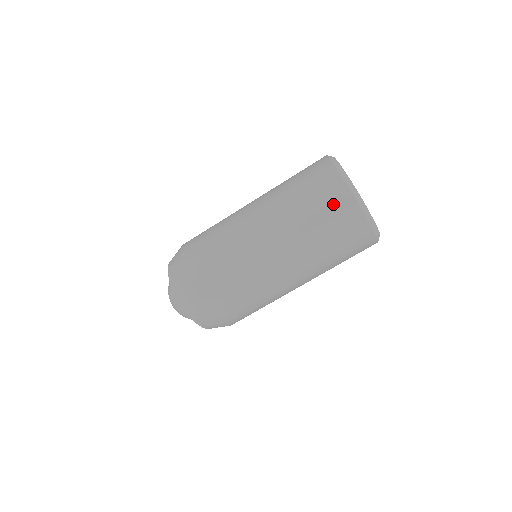
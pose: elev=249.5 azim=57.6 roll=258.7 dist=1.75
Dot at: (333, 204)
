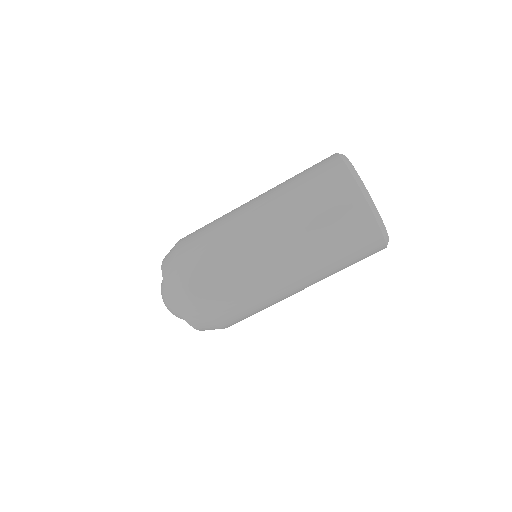
Dot at: (347, 215)
